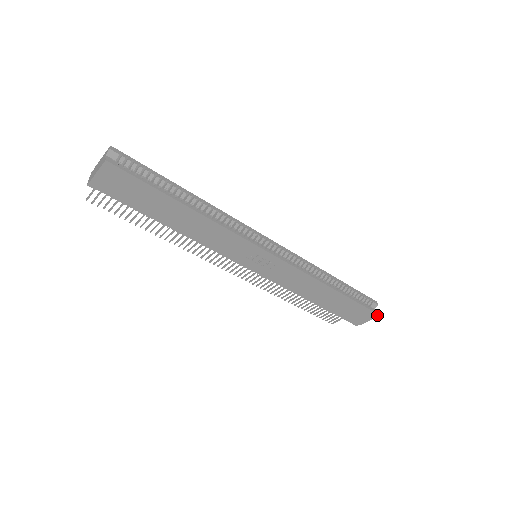
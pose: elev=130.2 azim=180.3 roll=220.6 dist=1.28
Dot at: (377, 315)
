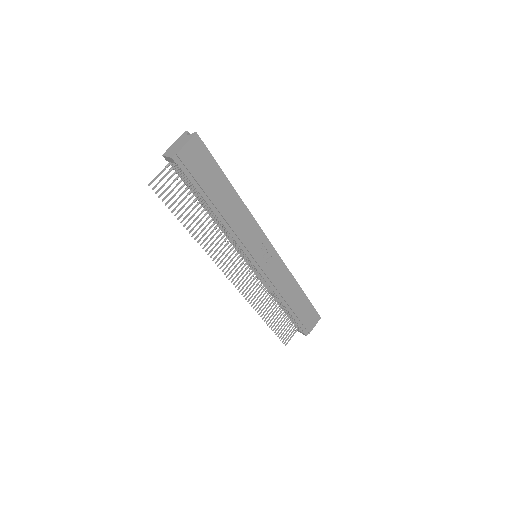
Dot at: (319, 318)
